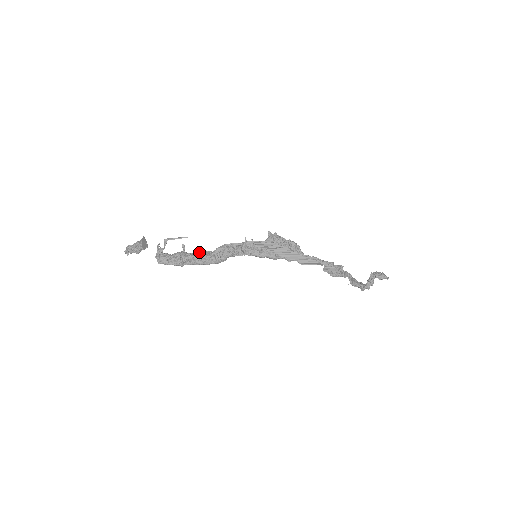
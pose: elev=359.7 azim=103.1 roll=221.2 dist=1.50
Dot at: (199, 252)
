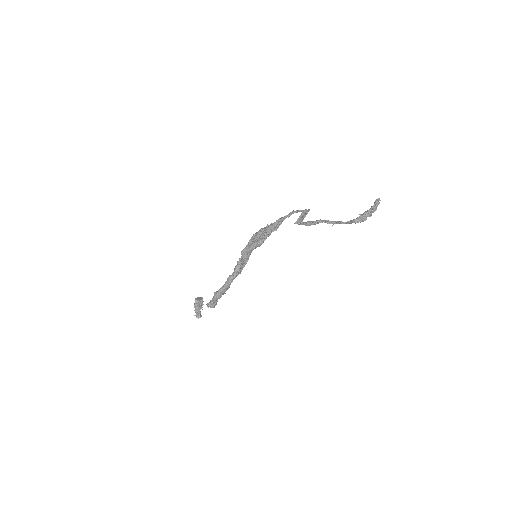
Dot at: occluded
